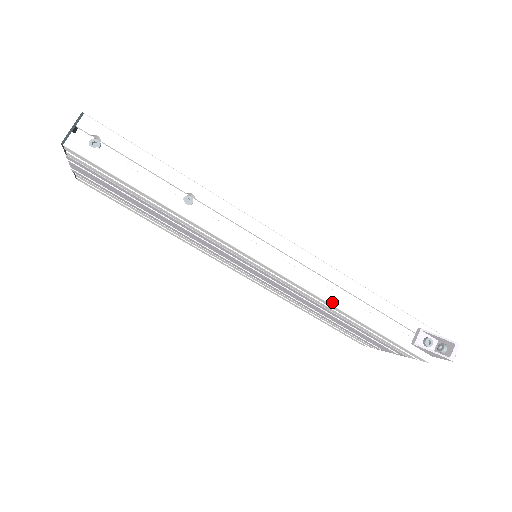
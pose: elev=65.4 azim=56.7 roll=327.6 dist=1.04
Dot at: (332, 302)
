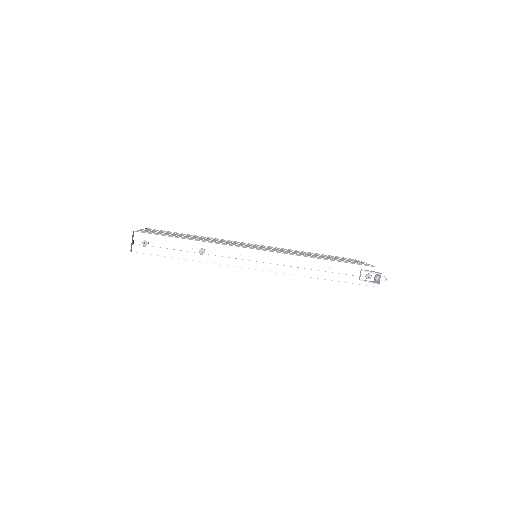
Dot at: (301, 275)
